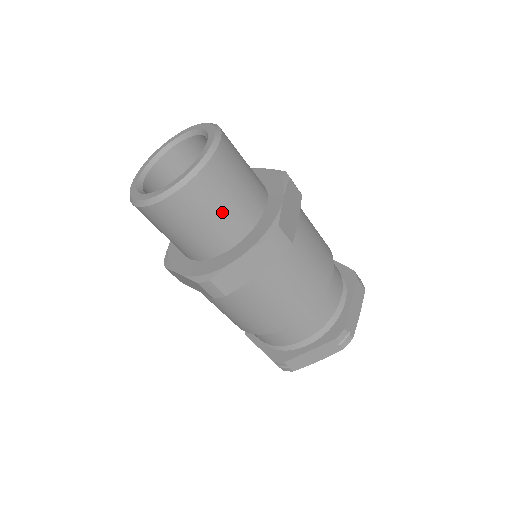
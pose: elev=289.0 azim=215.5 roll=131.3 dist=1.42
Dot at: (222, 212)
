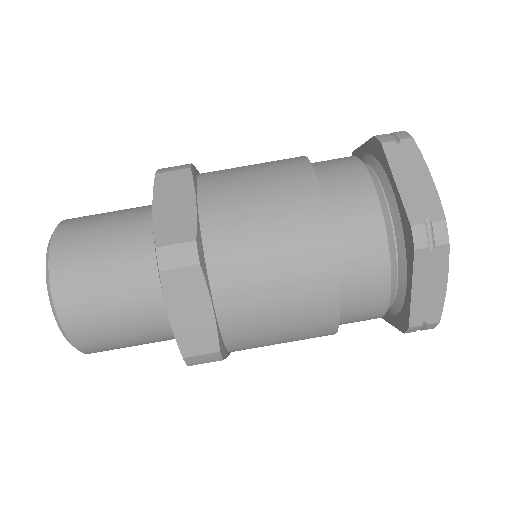
Dot at: (111, 223)
